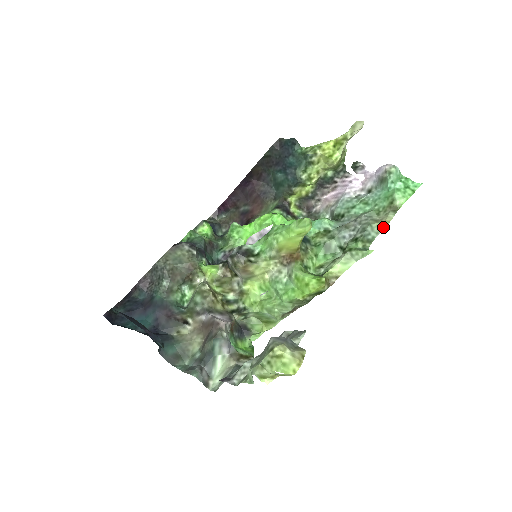
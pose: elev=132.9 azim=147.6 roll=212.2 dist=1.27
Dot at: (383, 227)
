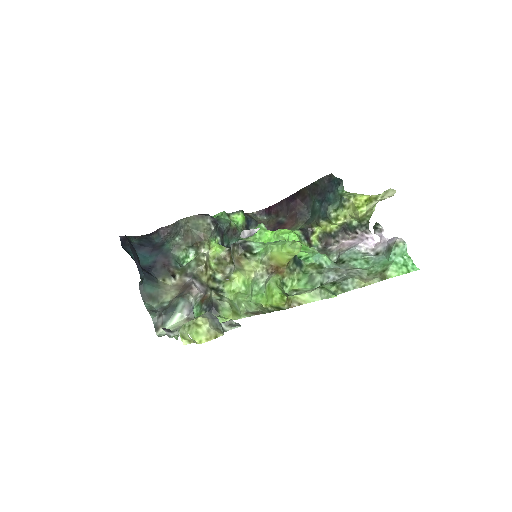
Dot at: (362, 285)
